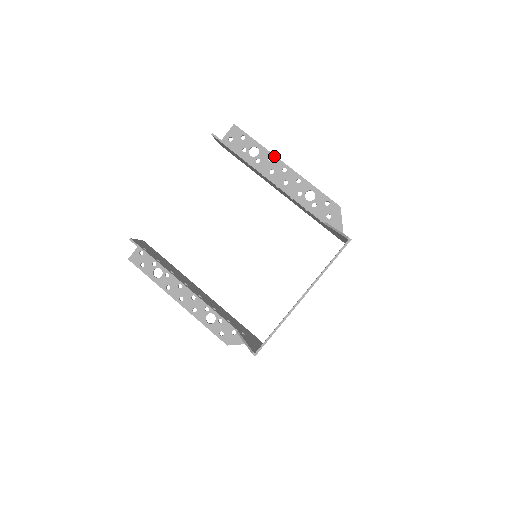
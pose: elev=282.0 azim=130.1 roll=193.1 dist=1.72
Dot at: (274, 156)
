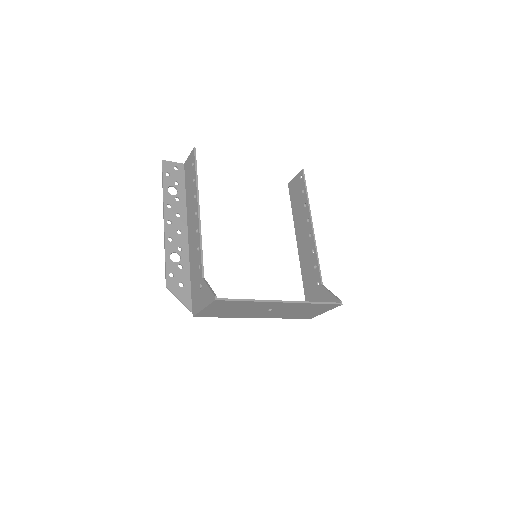
Dot at: occluded
